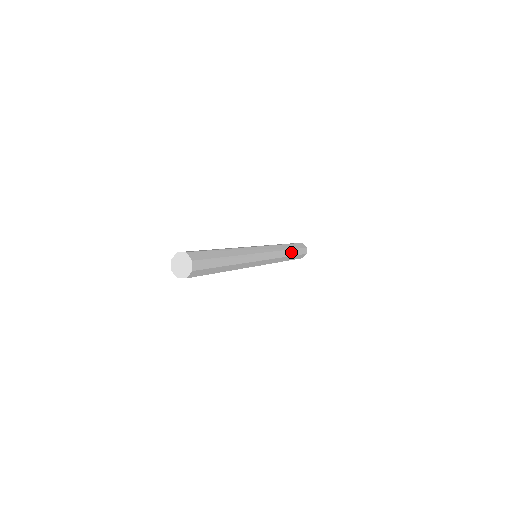
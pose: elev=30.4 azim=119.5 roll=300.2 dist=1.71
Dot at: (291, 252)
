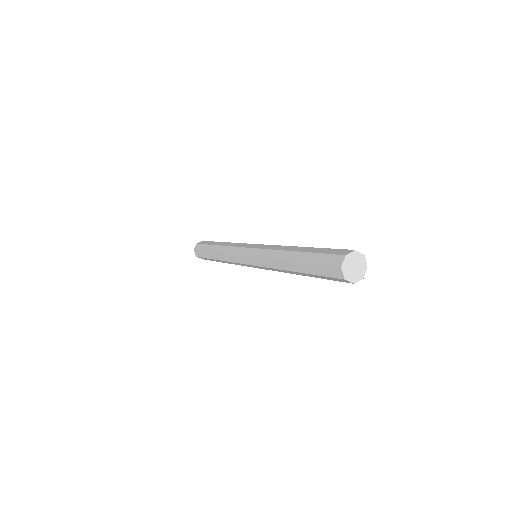
Dot at: occluded
